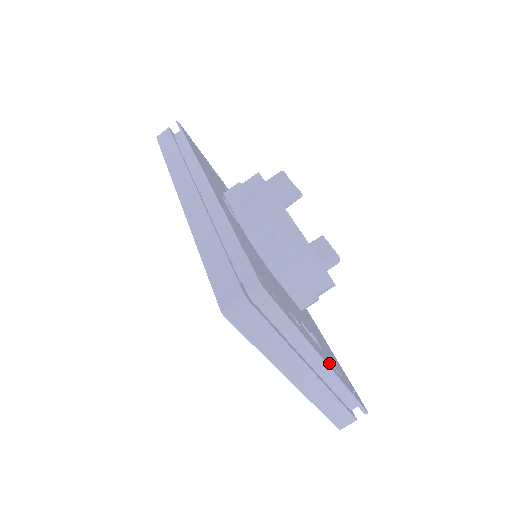
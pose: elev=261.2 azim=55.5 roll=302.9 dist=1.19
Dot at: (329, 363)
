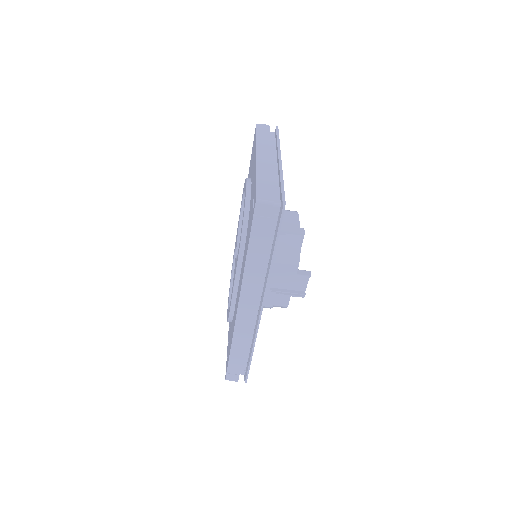
Dot at: occluded
